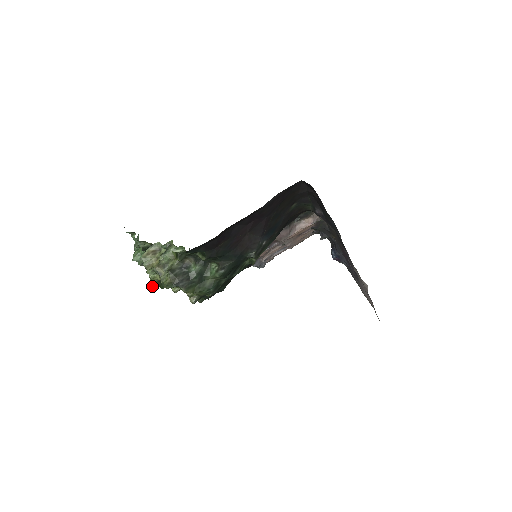
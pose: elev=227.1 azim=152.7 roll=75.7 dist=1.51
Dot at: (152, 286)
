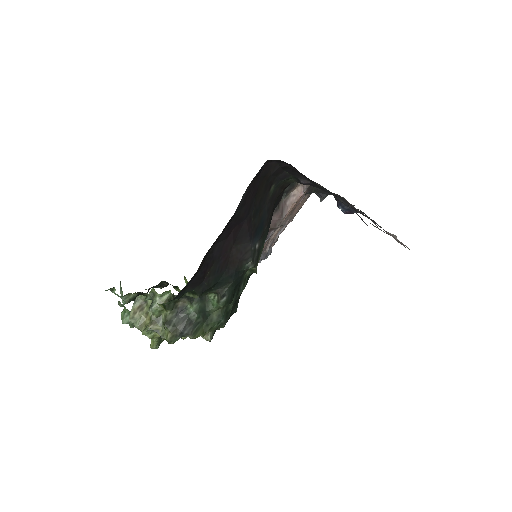
Dot at: (156, 345)
